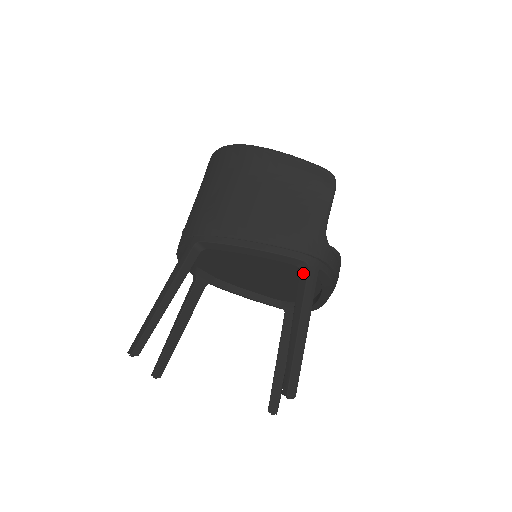
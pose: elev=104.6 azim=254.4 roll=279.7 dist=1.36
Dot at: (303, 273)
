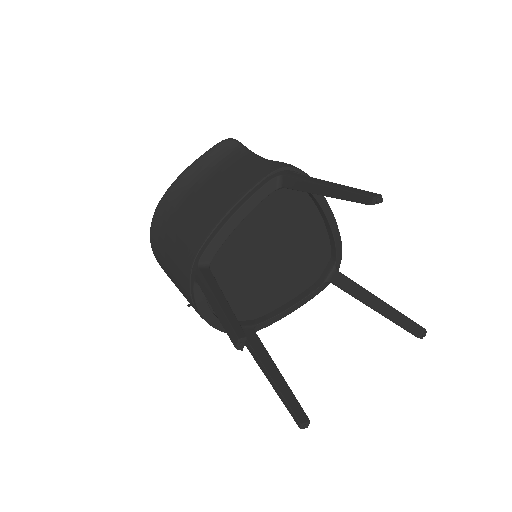
Dot at: (285, 182)
